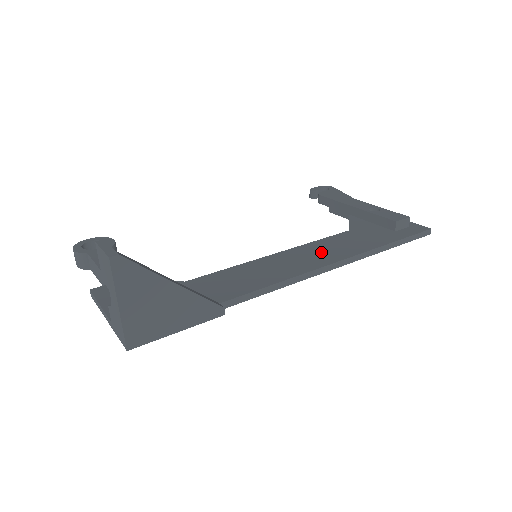
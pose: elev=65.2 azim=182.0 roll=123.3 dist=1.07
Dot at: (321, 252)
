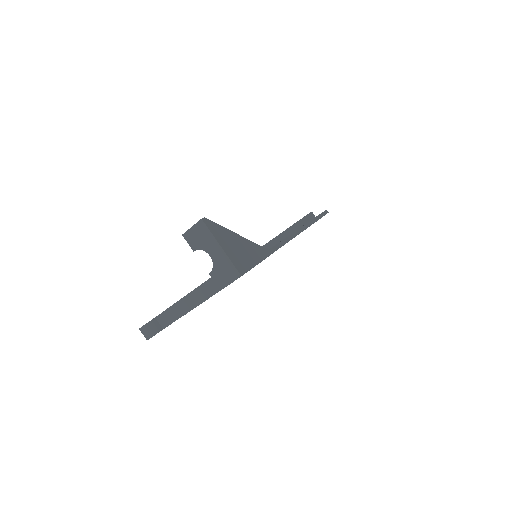
Dot at: occluded
